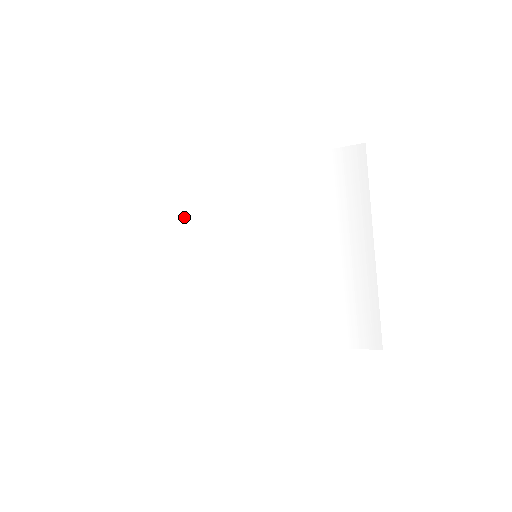
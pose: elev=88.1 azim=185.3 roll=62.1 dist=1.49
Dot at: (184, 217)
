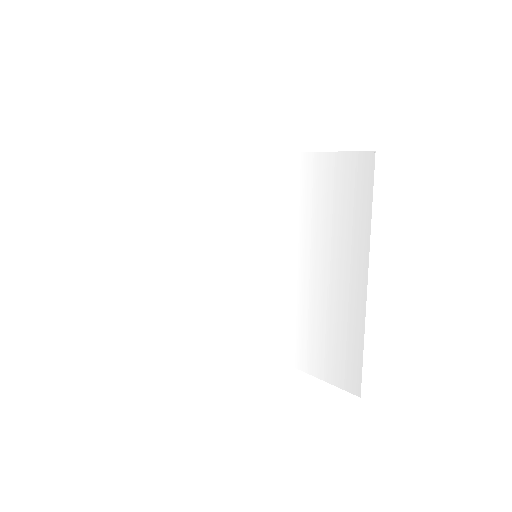
Dot at: (200, 197)
